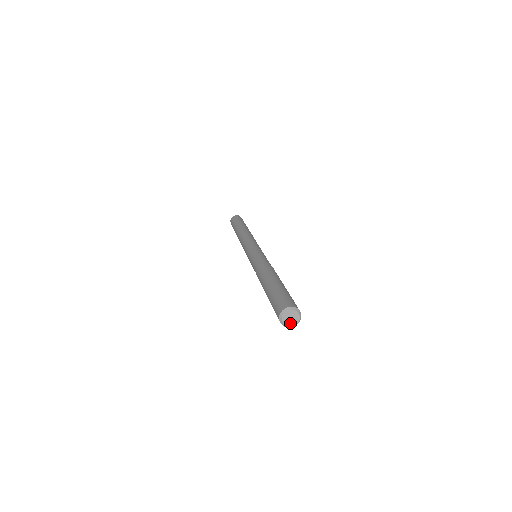
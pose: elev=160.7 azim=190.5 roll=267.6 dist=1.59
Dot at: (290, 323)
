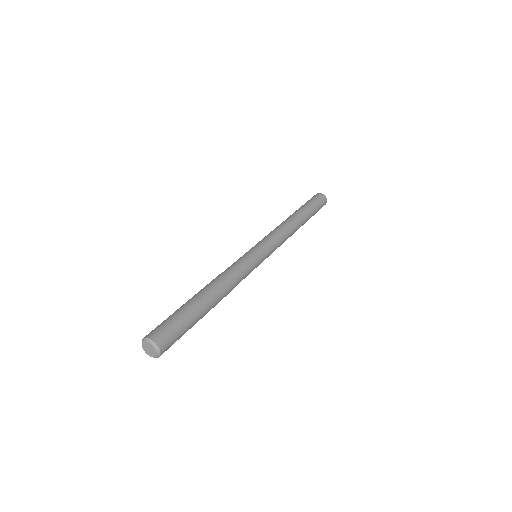
Dot at: (147, 351)
